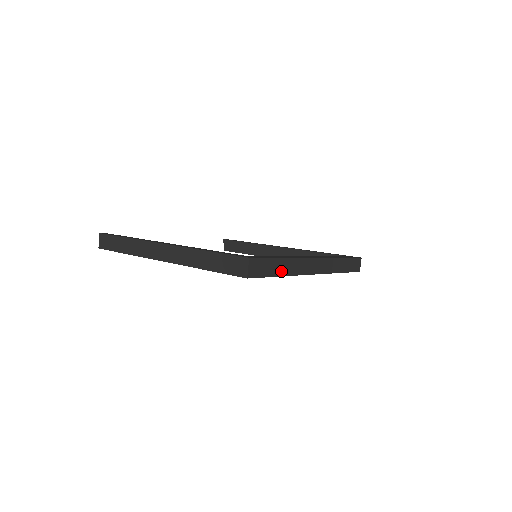
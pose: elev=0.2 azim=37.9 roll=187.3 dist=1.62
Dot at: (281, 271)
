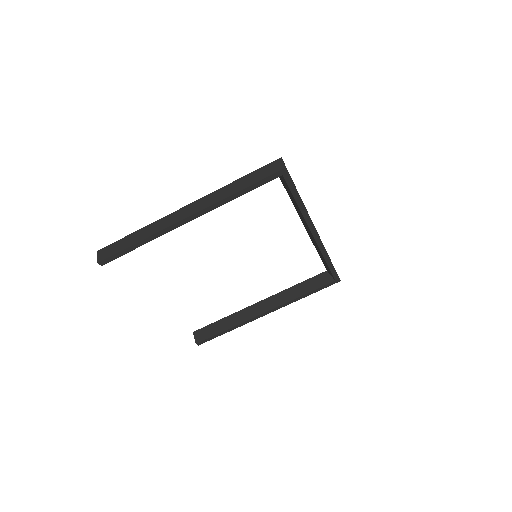
Dot at: occluded
